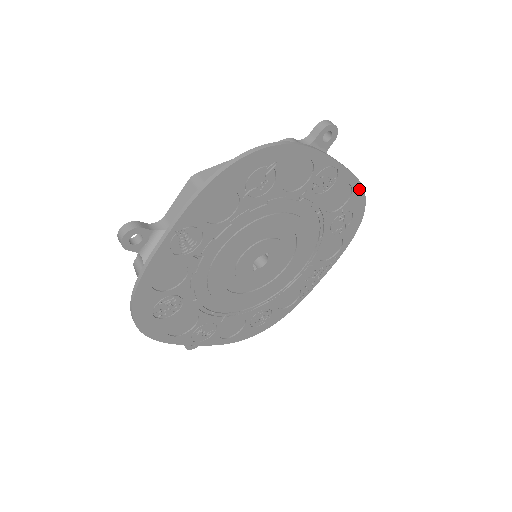
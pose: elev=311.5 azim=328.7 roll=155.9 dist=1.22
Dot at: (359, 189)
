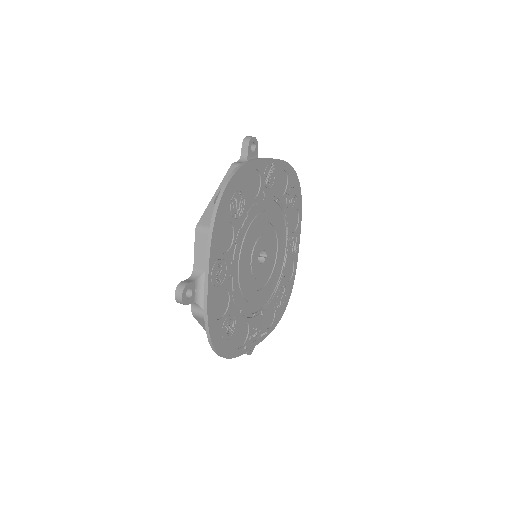
Dot at: (293, 281)
